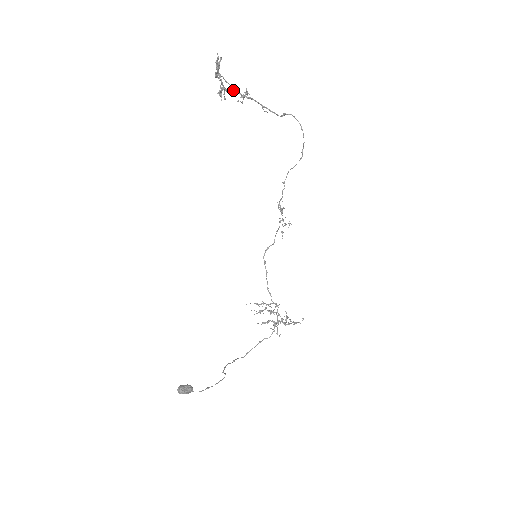
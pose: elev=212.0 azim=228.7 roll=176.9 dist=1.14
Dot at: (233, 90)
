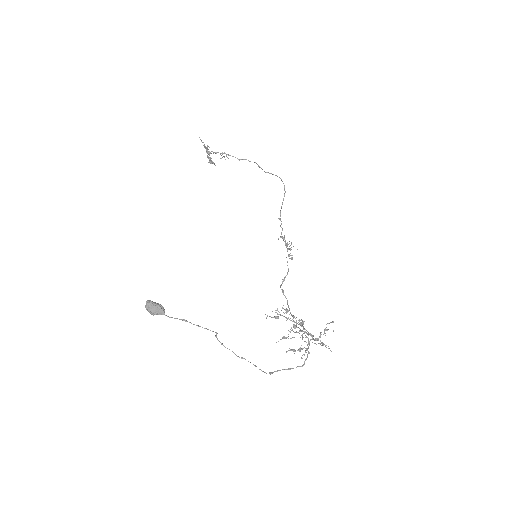
Dot at: (215, 152)
